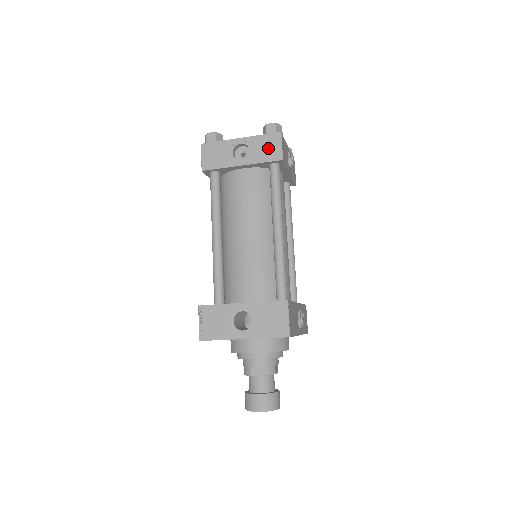
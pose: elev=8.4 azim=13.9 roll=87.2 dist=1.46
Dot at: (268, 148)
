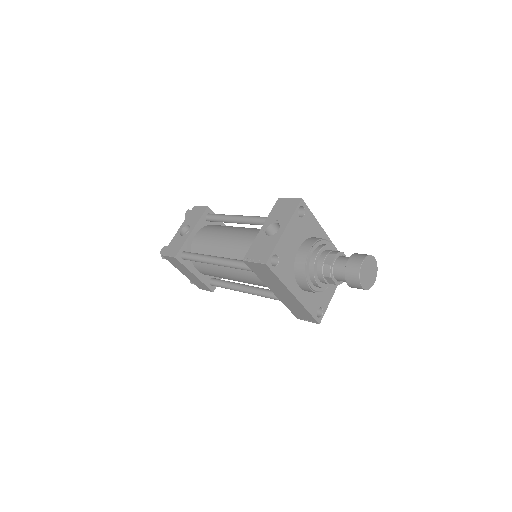
Dot at: (196, 214)
